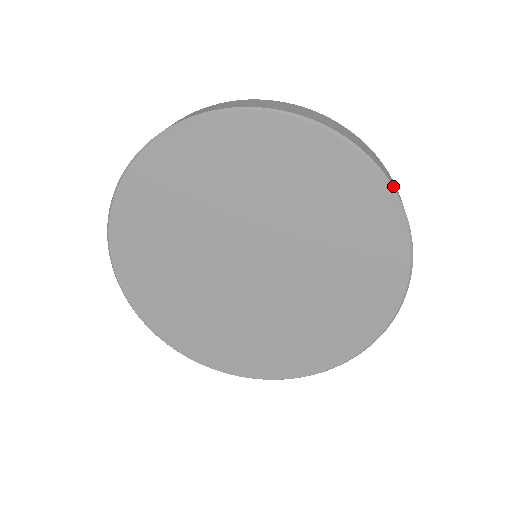
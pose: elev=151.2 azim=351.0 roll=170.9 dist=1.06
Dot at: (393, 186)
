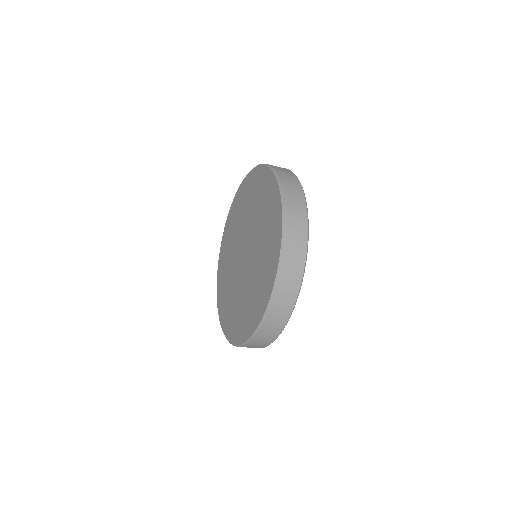
Dot at: occluded
